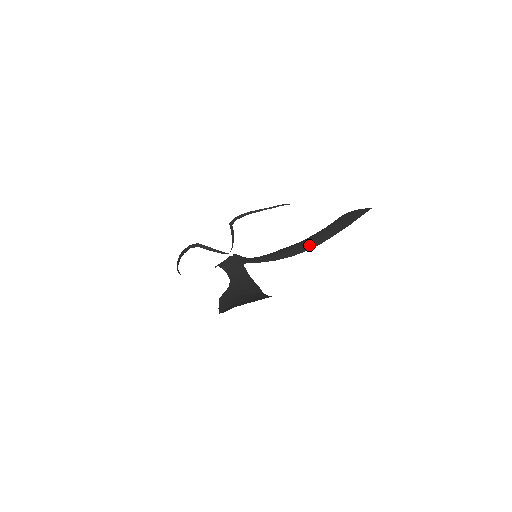
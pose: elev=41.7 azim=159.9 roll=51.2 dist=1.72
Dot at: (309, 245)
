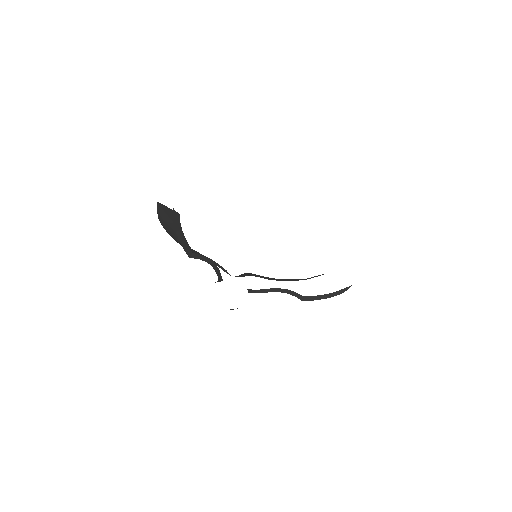
Dot at: occluded
